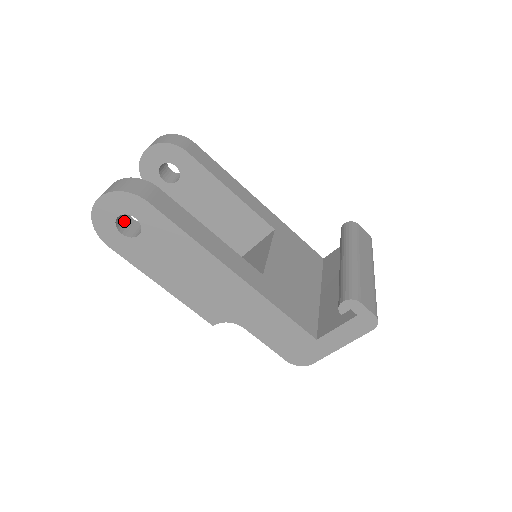
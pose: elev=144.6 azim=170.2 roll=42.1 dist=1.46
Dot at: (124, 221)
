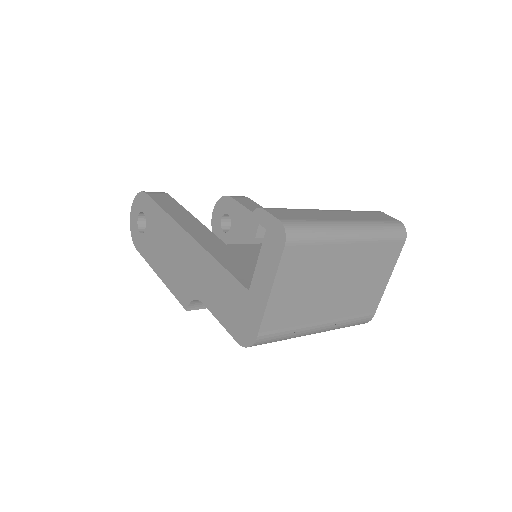
Dot at: occluded
